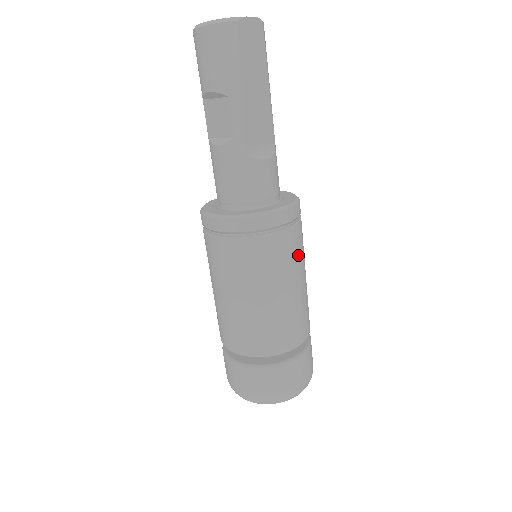
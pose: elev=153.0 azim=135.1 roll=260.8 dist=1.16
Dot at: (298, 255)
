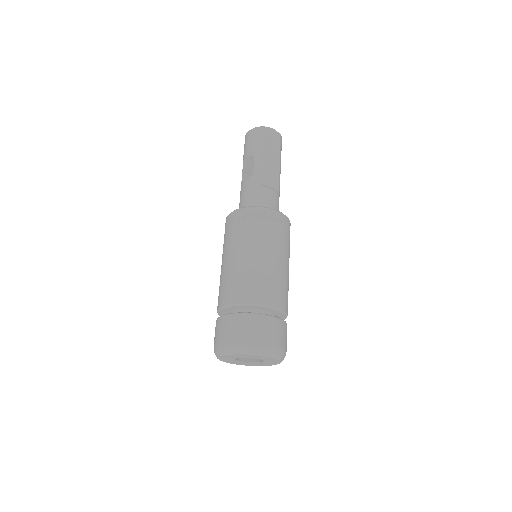
Dot at: (281, 244)
